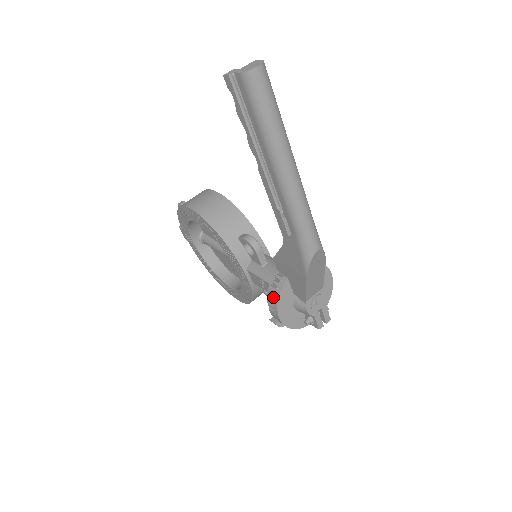
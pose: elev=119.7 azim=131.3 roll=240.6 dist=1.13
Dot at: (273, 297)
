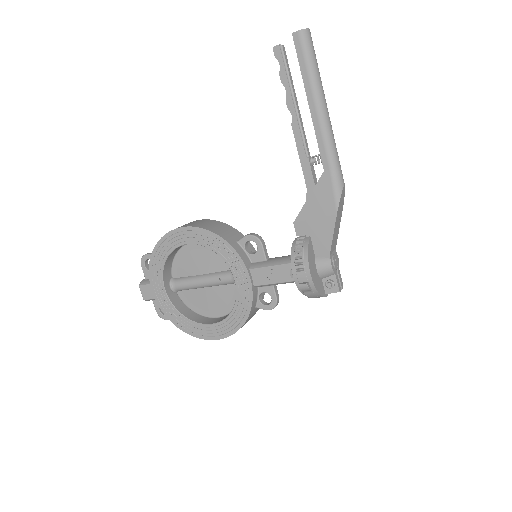
Dot at: (301, 255)
